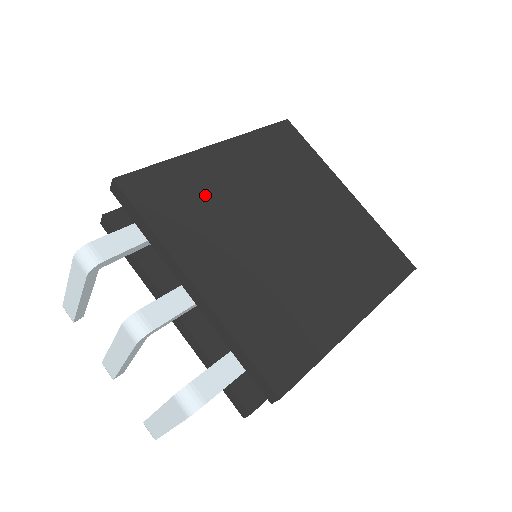
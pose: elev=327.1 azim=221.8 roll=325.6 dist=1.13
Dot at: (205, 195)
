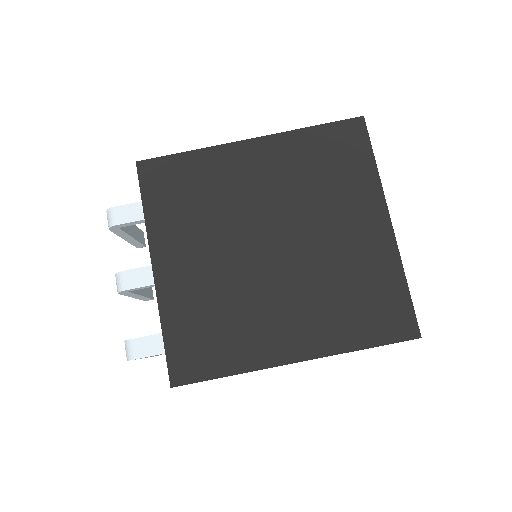
Dot at: (208, 192)
